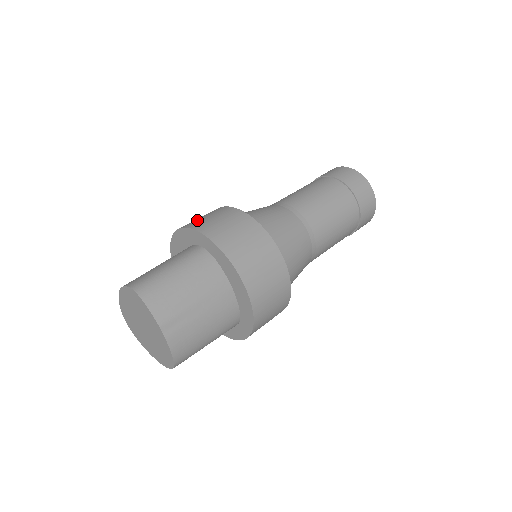
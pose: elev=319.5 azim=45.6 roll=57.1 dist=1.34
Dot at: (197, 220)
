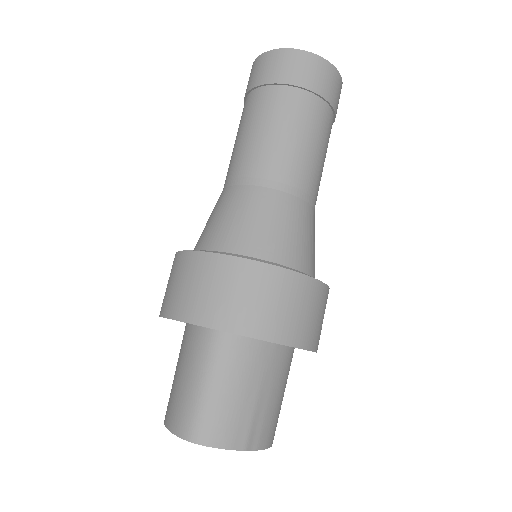
Dot at: (181, 298)
